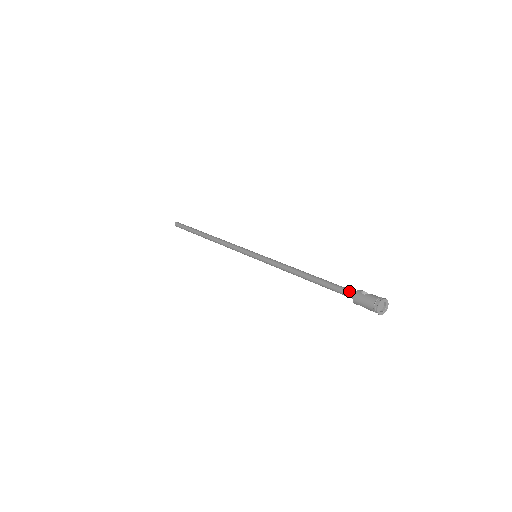
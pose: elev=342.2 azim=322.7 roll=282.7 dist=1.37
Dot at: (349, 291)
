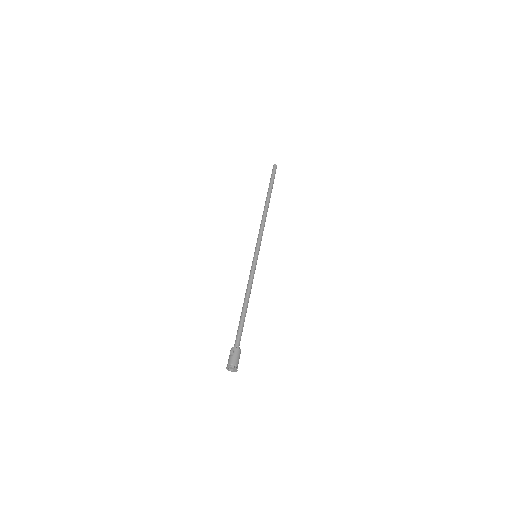
Dot at: occluded
